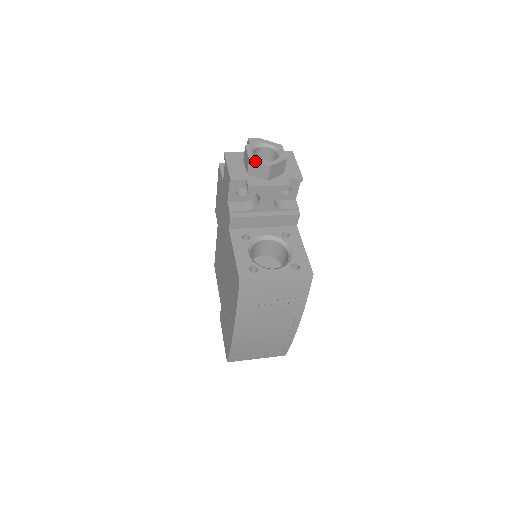
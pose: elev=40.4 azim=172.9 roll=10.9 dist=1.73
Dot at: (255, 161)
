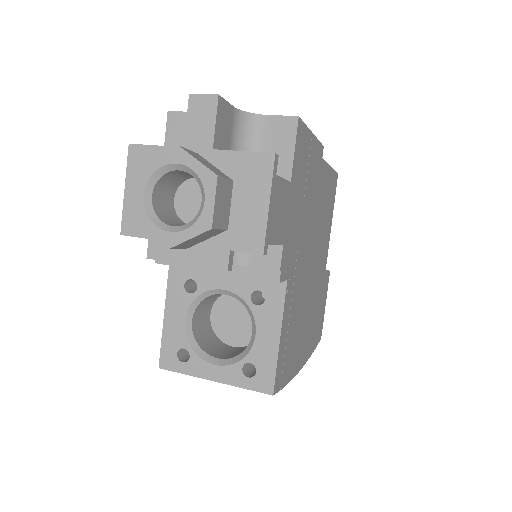
Dot at: occluded
